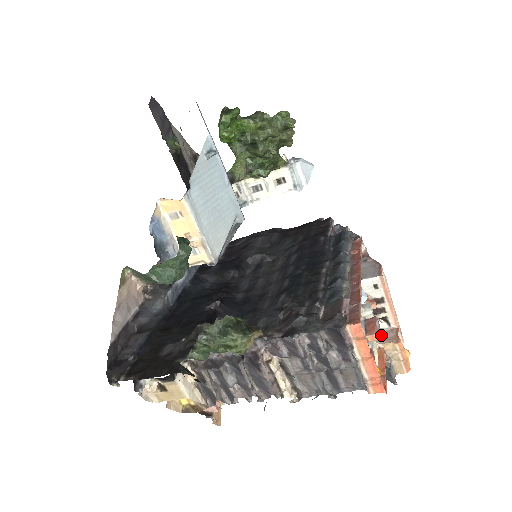
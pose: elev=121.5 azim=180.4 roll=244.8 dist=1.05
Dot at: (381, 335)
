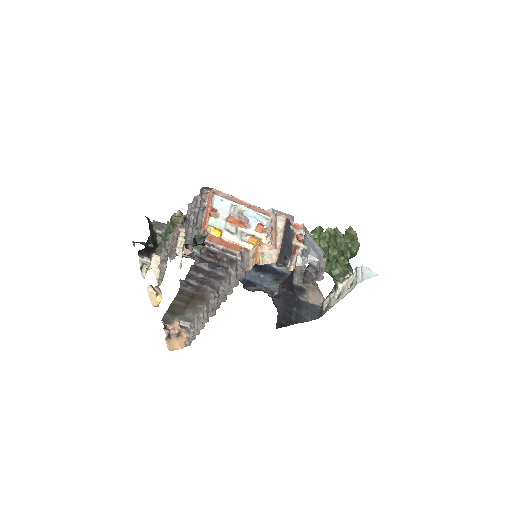
Dot at: occluded
